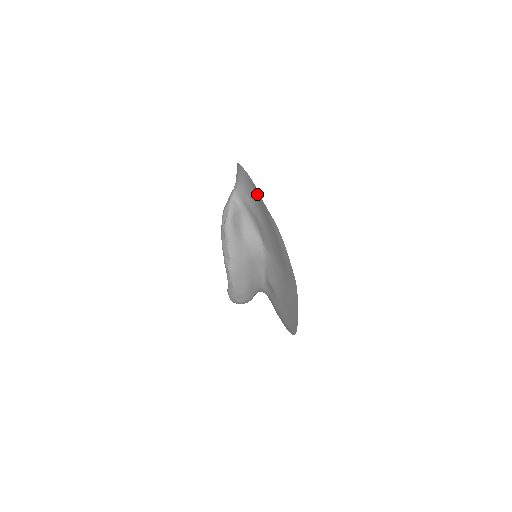
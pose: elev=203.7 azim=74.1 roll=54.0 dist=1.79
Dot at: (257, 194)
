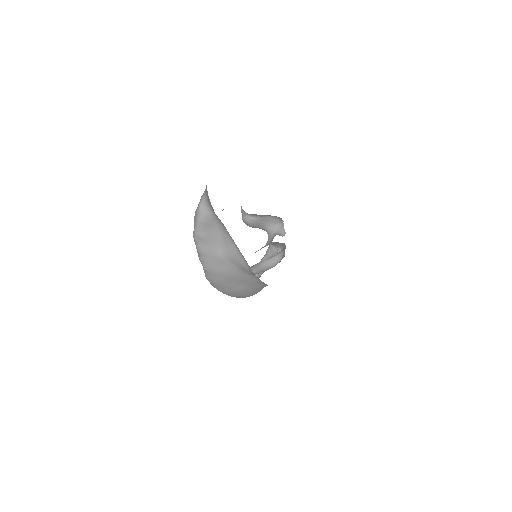
Dot at: occluded
